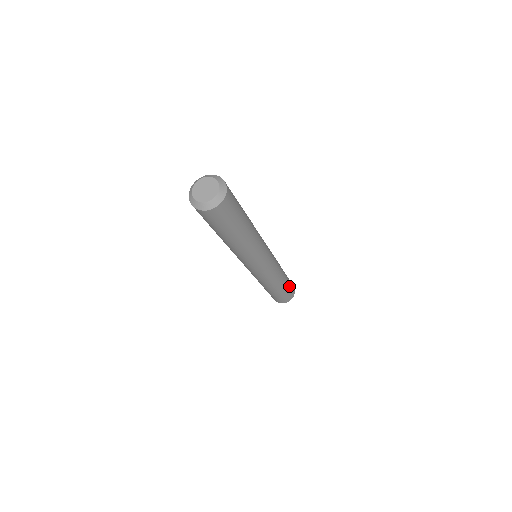
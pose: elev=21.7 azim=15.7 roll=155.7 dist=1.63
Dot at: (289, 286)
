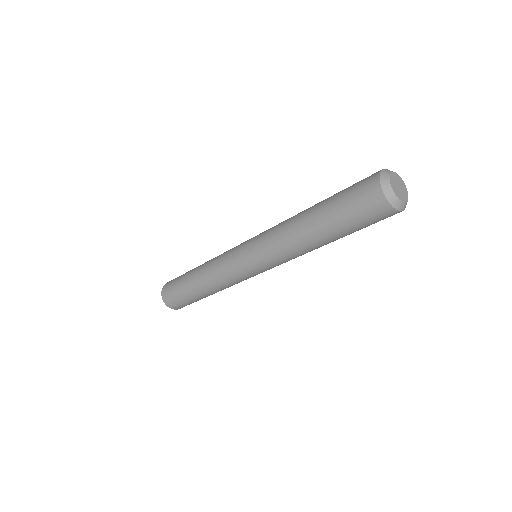
Dot at: occluded
